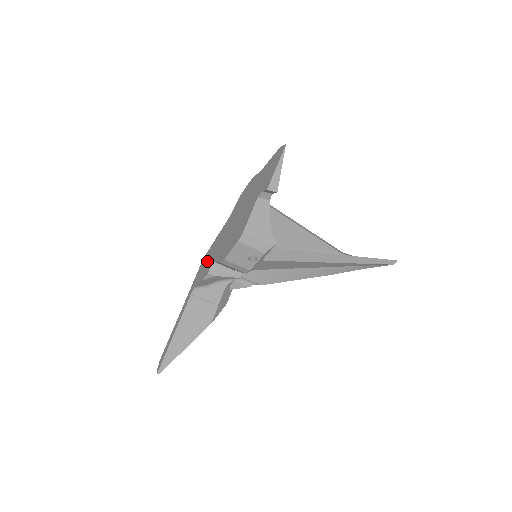
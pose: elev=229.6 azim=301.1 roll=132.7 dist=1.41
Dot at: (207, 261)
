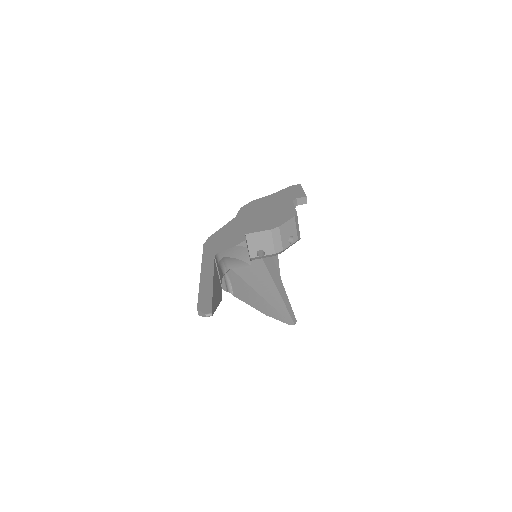
Dot at: (225, 238)
